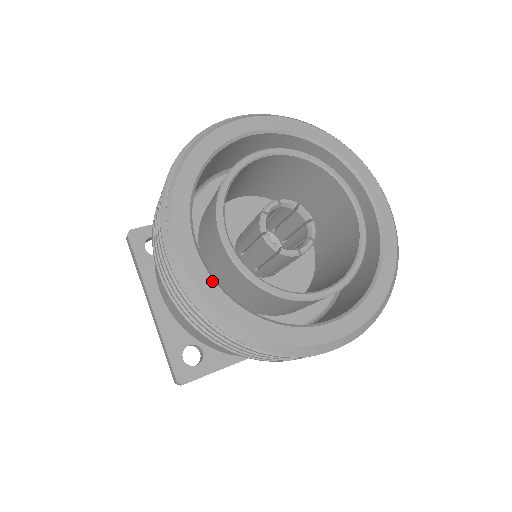
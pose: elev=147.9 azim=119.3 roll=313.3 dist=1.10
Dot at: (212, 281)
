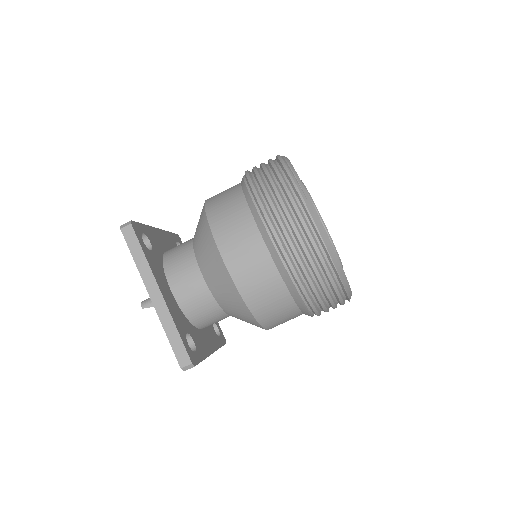
Dot at: occluded
